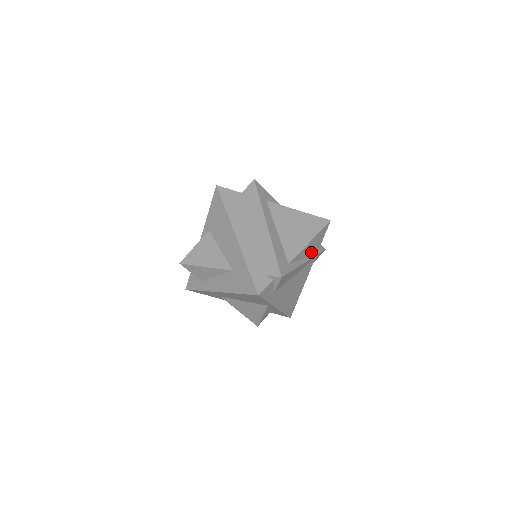
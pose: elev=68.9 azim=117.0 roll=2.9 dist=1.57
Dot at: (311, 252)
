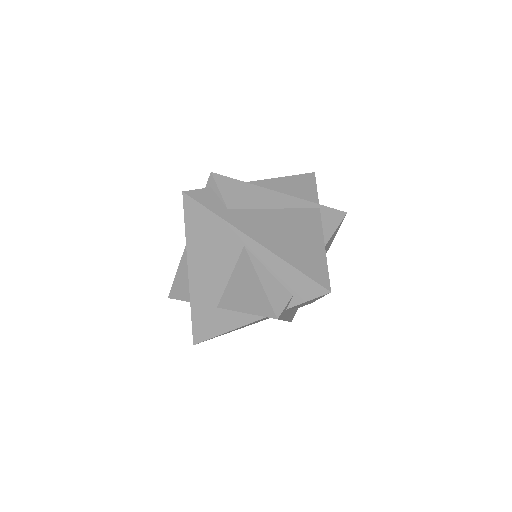
Dot at: (297, 195)
